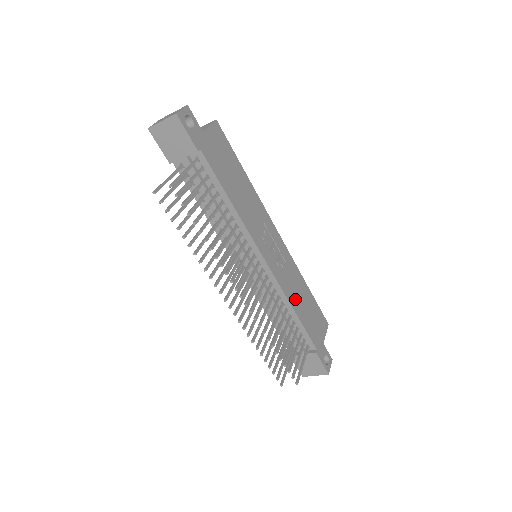
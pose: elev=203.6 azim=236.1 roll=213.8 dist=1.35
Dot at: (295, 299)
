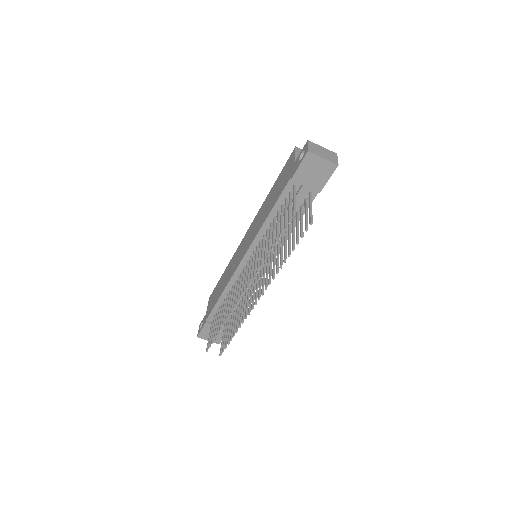
Dot at: occluded
